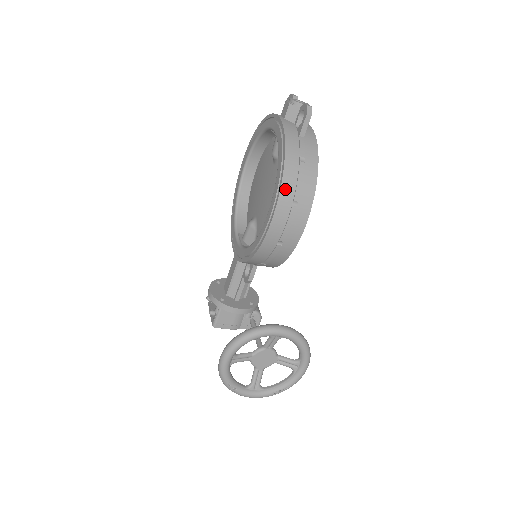
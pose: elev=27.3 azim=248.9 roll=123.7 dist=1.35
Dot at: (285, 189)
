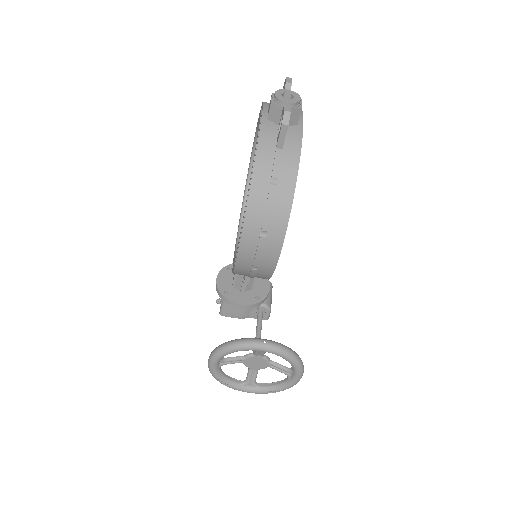
Dot at: (250, 218)
